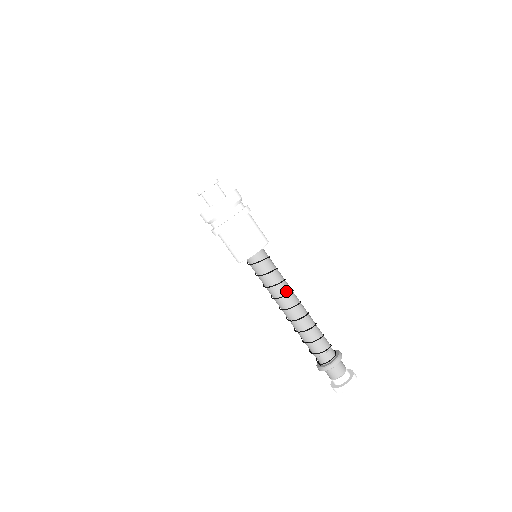
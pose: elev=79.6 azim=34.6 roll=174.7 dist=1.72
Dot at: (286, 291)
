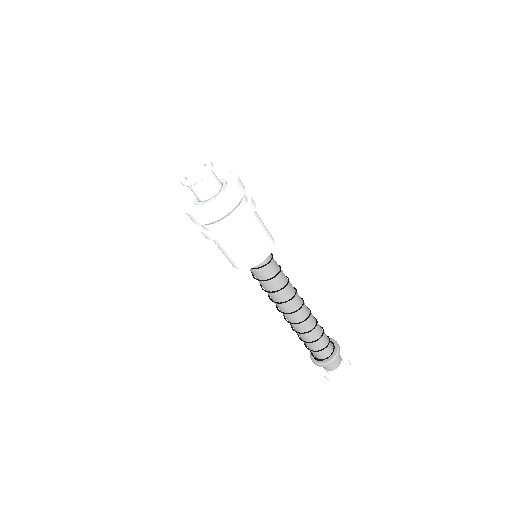
Dot at: (293, 290)
